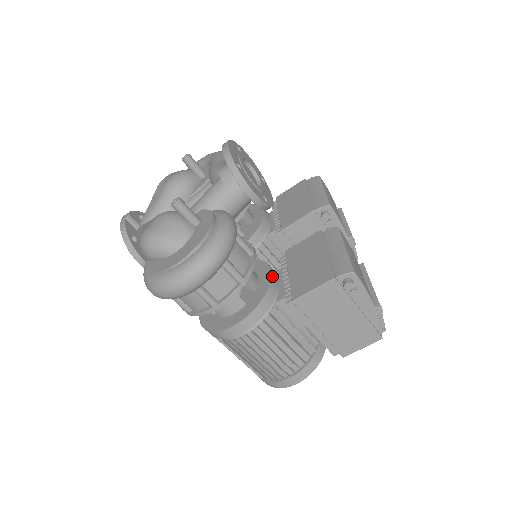
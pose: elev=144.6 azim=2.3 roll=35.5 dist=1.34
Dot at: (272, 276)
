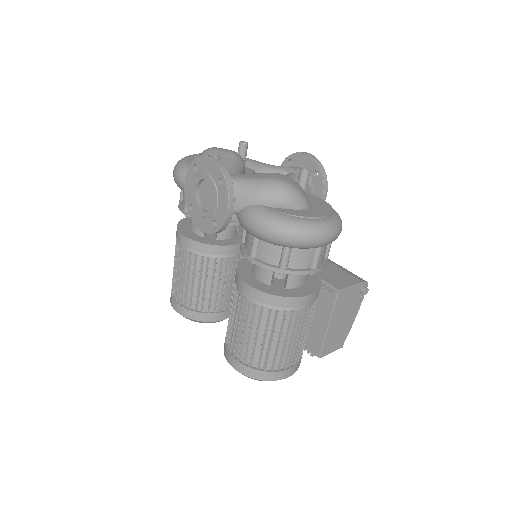
Dot at: occluded
